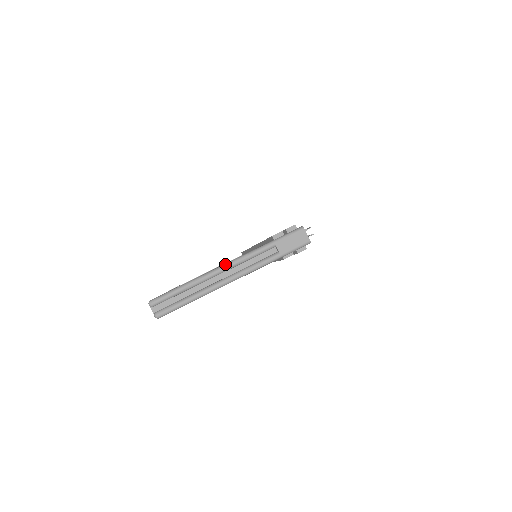
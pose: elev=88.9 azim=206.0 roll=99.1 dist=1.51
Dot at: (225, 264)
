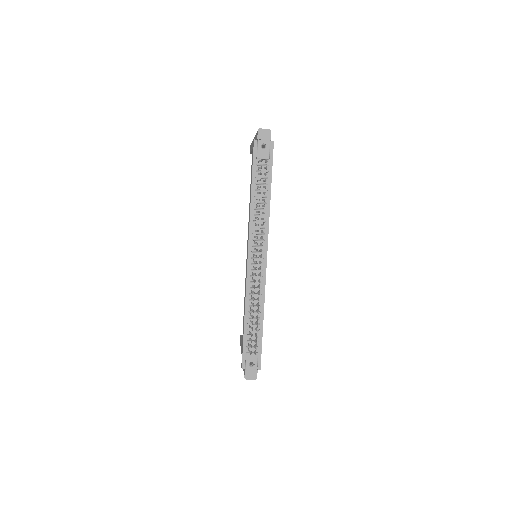
Dot at: occluded
